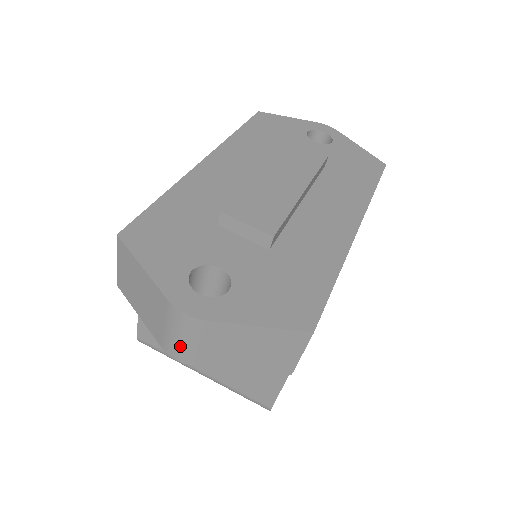
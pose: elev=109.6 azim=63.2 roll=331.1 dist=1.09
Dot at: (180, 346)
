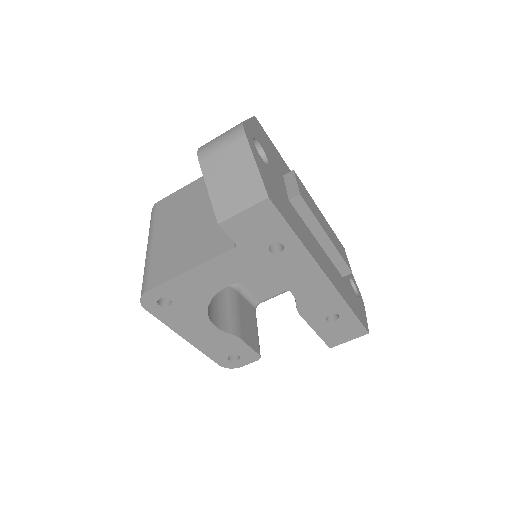
Dot at: (213, 144)
